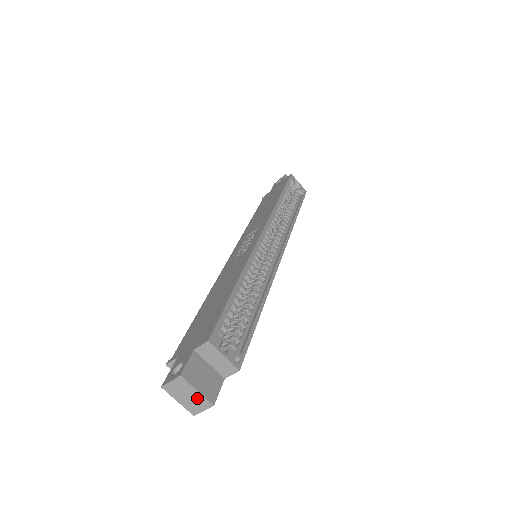
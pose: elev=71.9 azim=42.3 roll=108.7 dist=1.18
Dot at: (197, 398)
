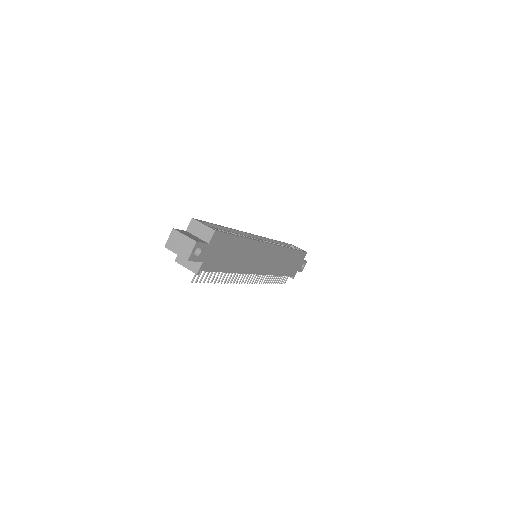
Dot at: (186, 242)
